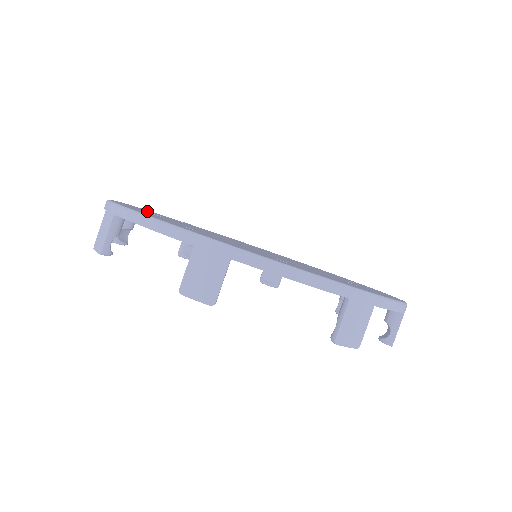
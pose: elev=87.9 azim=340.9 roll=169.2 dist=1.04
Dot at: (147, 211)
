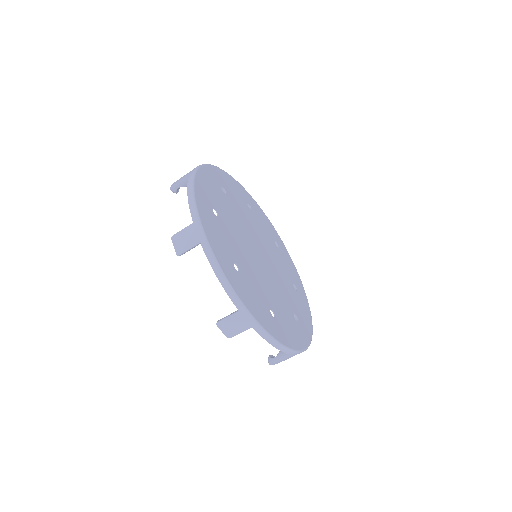
Dot at: (224, 251)
